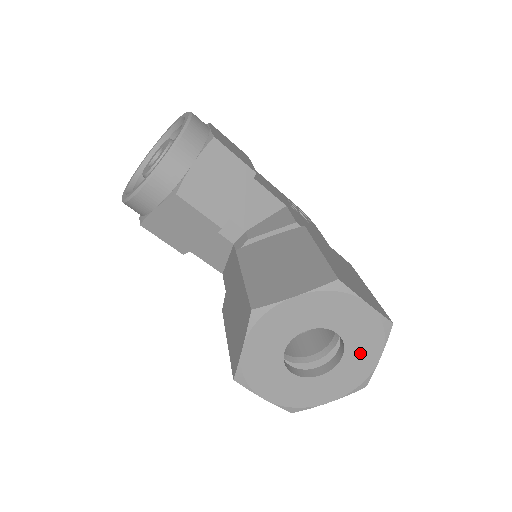
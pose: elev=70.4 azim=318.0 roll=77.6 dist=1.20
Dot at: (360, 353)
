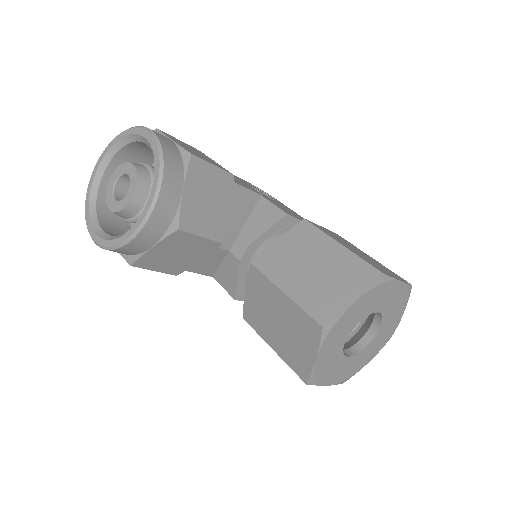
Dot at: (391, 318)
